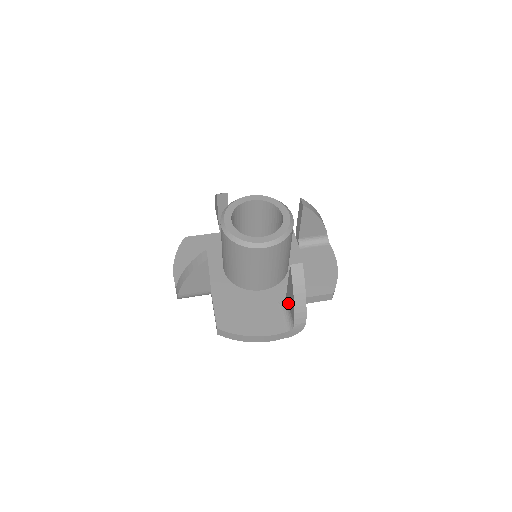
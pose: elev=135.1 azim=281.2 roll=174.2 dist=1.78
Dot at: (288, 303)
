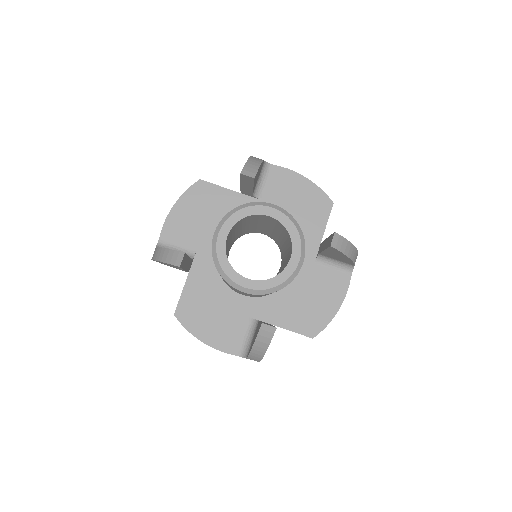
Dot at: (255, 331)
